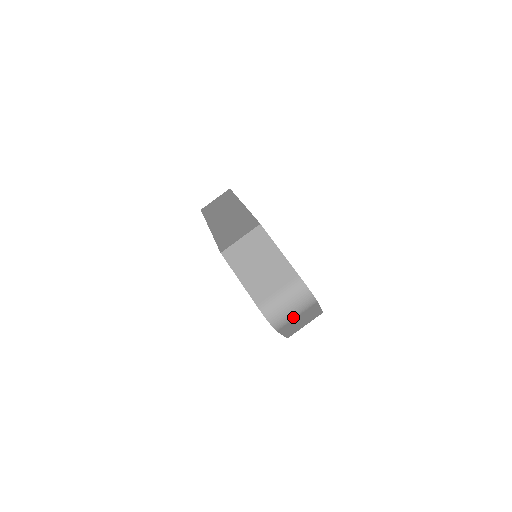
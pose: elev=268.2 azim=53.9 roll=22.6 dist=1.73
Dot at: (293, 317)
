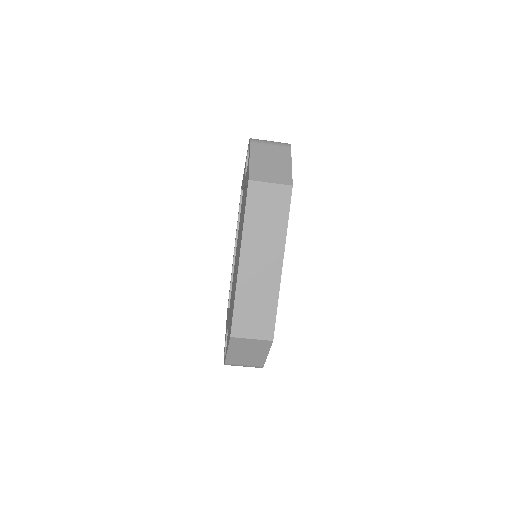
Dot at: occluded
